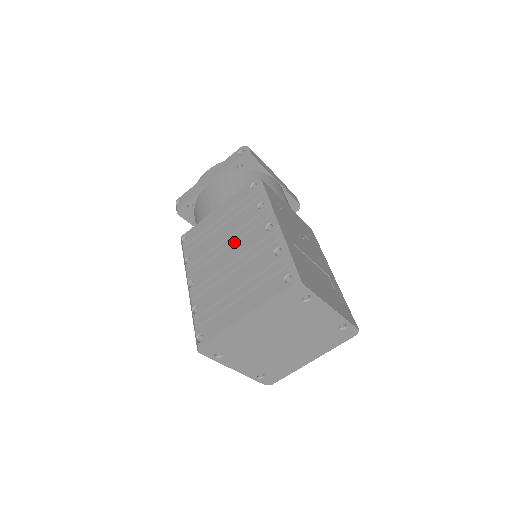
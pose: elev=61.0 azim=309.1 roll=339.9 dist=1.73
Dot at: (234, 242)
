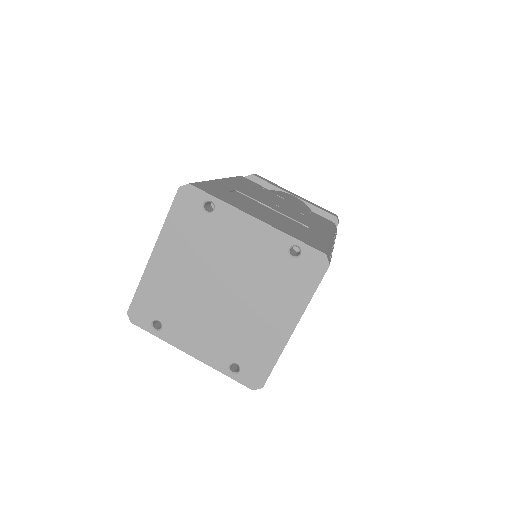
Dot at: occluded
